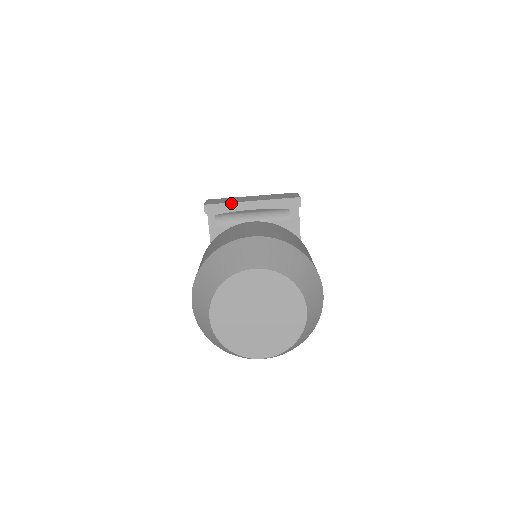
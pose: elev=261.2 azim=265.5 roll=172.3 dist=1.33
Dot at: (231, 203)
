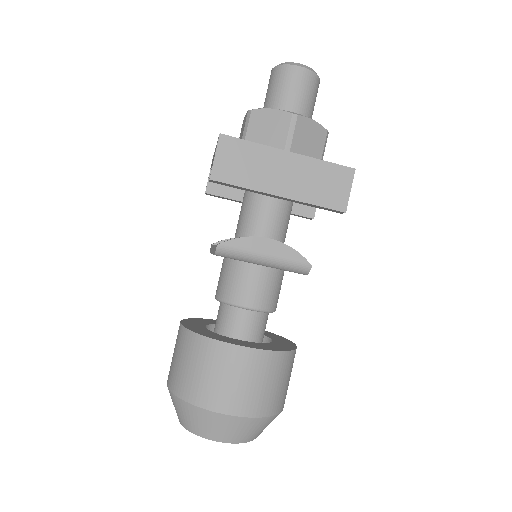
Dot at: (249, 189)
